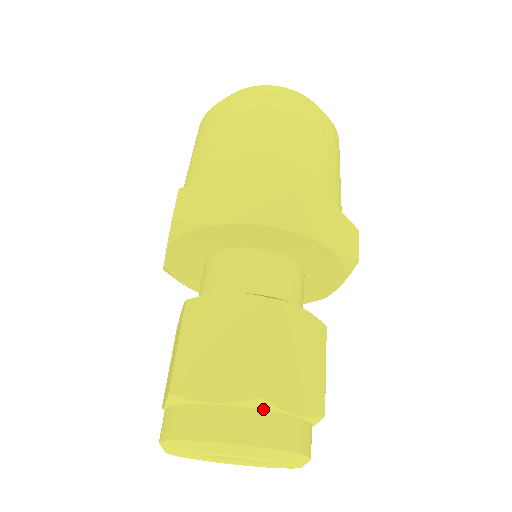
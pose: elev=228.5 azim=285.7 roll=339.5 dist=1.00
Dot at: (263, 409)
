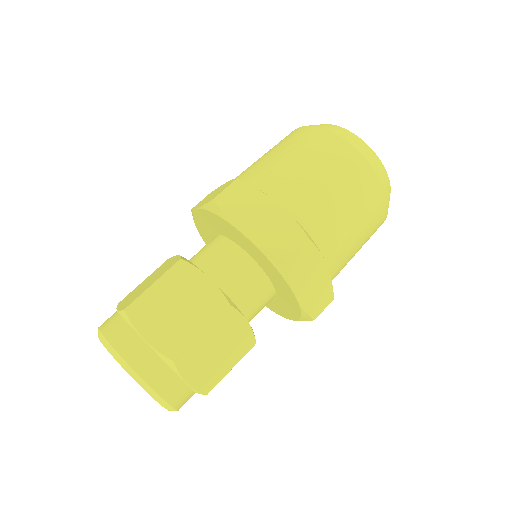
Dot at: (170, 367)
